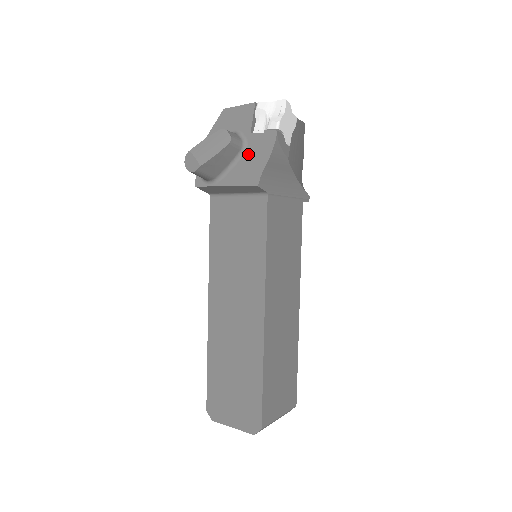
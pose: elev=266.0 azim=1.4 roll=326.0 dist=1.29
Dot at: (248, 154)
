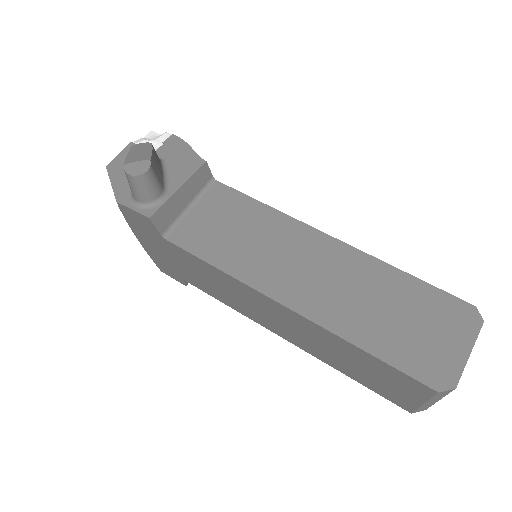
Dot at: (169, 160)
